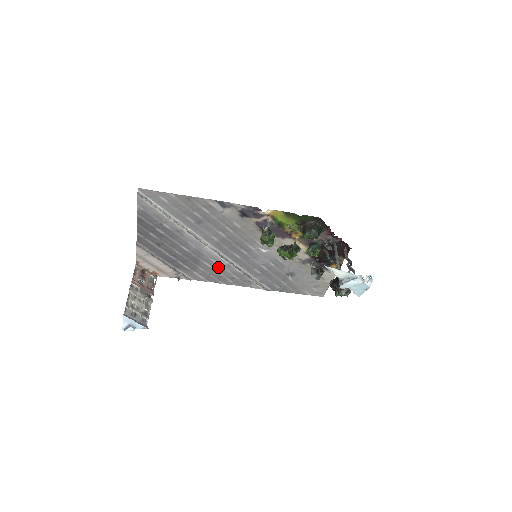
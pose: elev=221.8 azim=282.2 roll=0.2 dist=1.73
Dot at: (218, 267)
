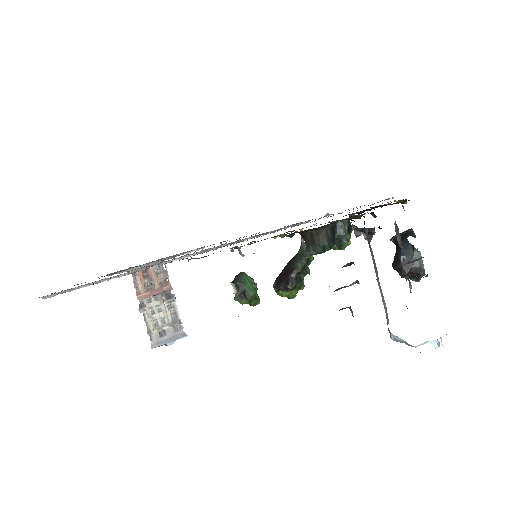
Dot at: (222, 244)
